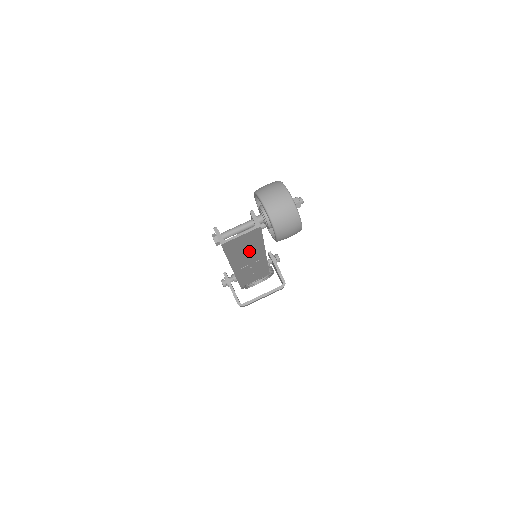
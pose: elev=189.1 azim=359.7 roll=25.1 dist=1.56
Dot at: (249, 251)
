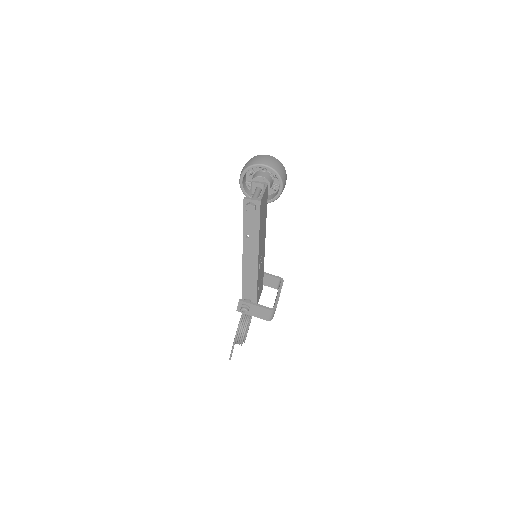
Dot at: (263, 227)
